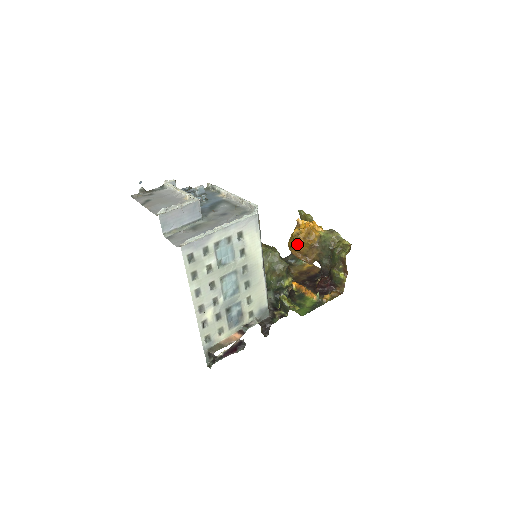
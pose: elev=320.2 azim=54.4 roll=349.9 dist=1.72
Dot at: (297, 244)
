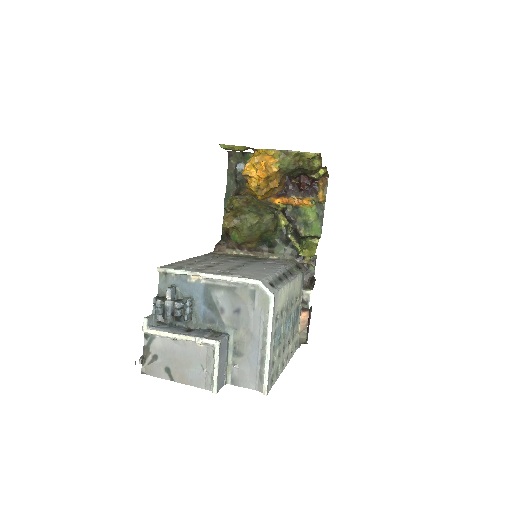
Dot at: (265, 195)
